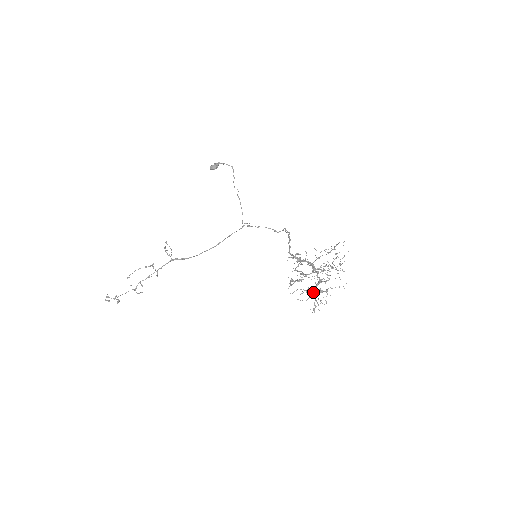
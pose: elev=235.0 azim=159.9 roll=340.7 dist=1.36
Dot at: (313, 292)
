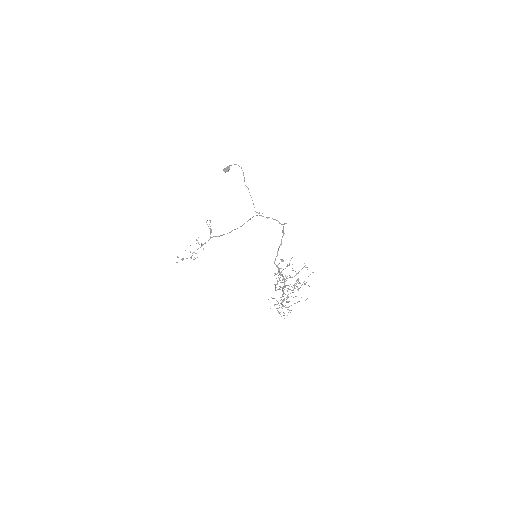
Dot at: occluded
